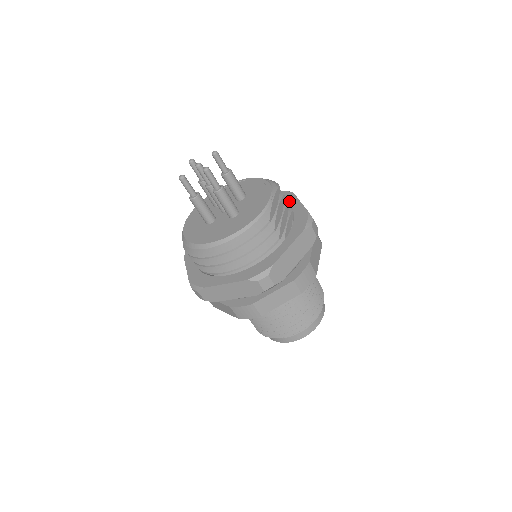
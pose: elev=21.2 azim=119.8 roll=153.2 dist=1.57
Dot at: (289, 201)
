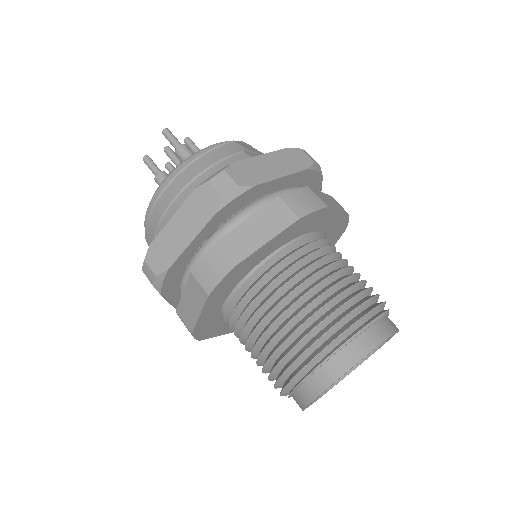
Dot at: occluded
